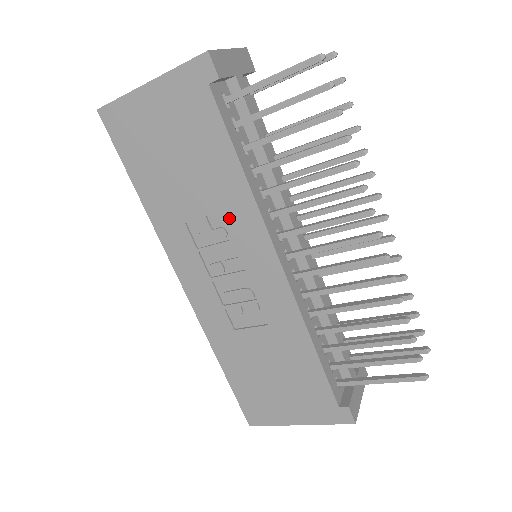
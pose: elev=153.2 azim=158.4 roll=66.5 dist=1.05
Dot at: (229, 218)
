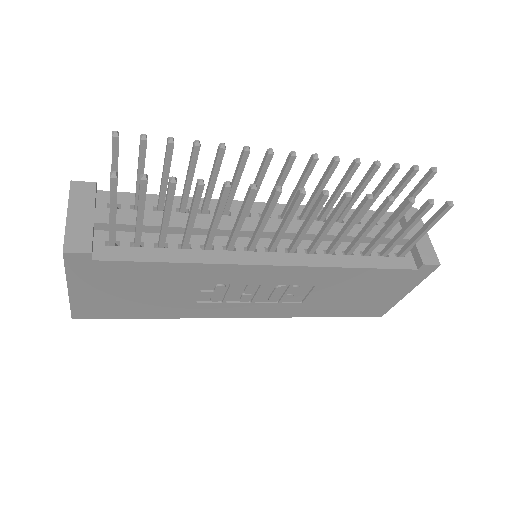
Dot at: (212, 281)
